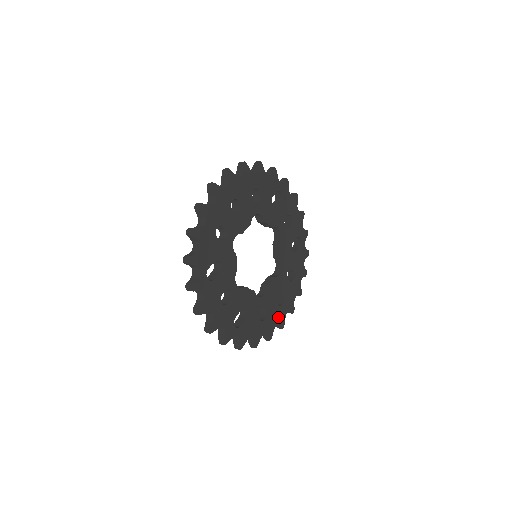
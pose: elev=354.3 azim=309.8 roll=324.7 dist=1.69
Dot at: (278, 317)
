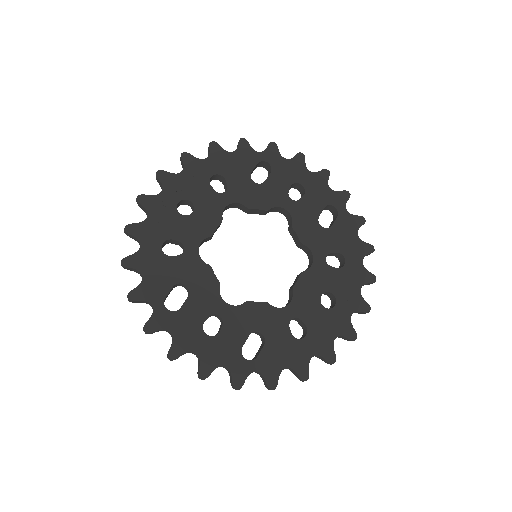
Dot at: (334, 325)
